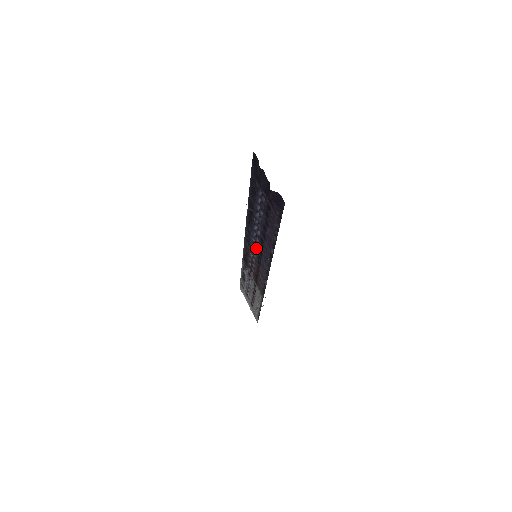
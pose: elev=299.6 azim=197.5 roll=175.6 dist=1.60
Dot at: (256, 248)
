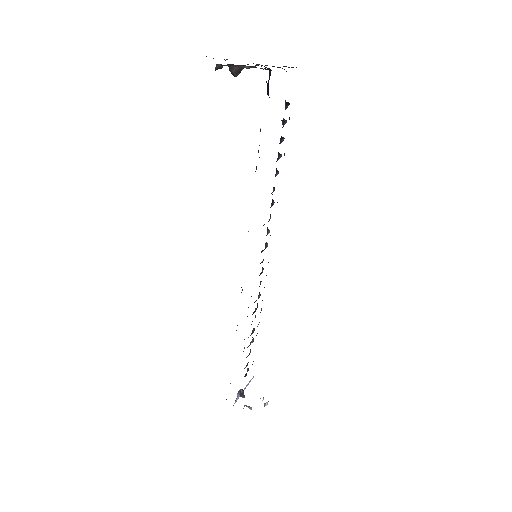
Dot at: occluded
